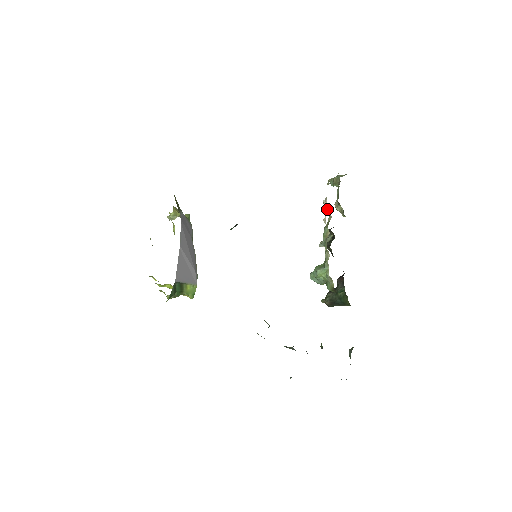
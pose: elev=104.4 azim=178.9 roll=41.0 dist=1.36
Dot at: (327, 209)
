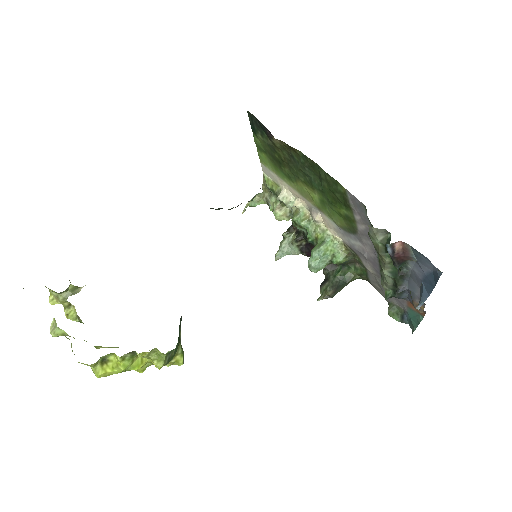
Dot at: (290, 198)
